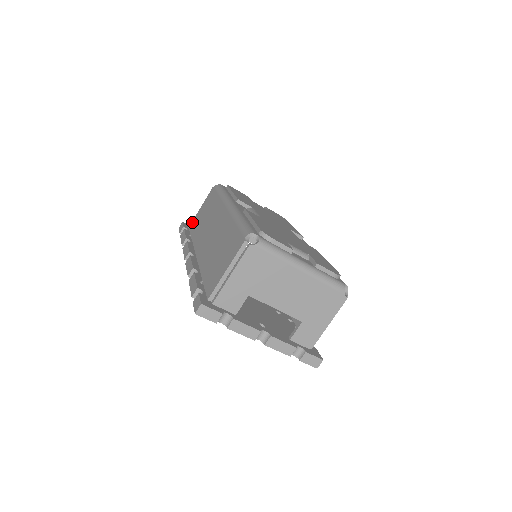
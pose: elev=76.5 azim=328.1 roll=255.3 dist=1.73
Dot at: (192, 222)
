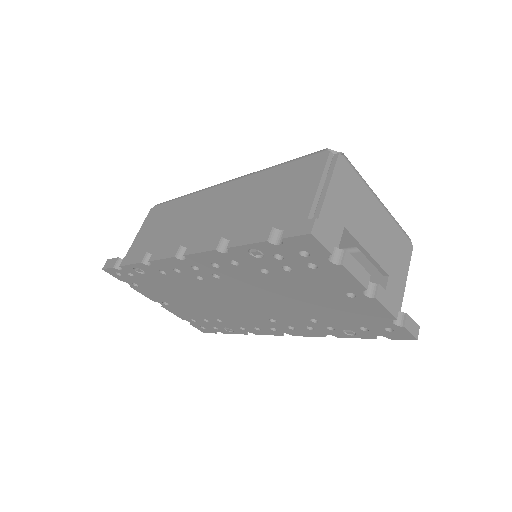
Dot at: (128, 253)
